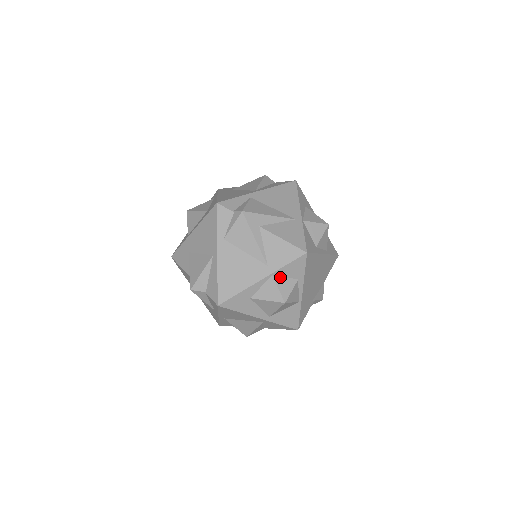
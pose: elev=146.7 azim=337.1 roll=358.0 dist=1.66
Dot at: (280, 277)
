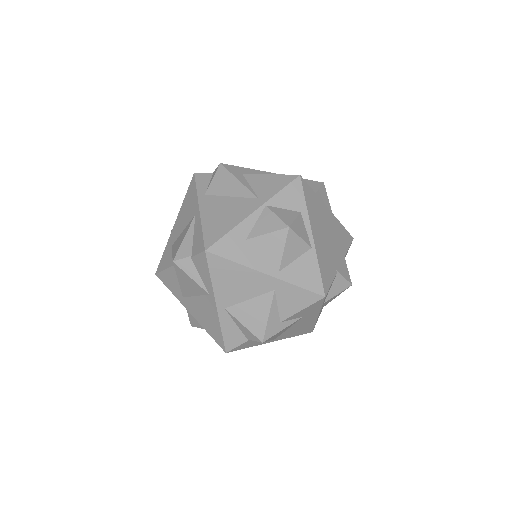
Dot at: (276, 208)
